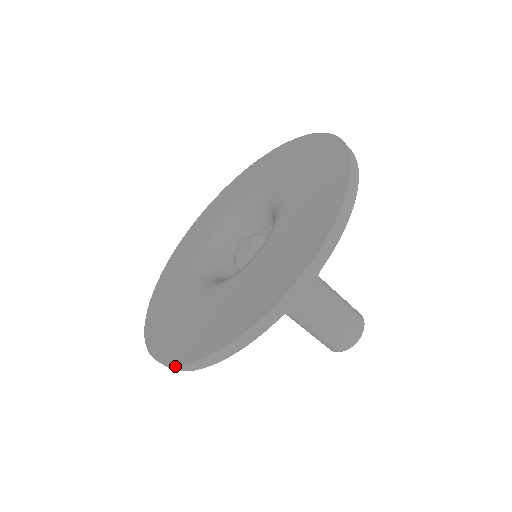
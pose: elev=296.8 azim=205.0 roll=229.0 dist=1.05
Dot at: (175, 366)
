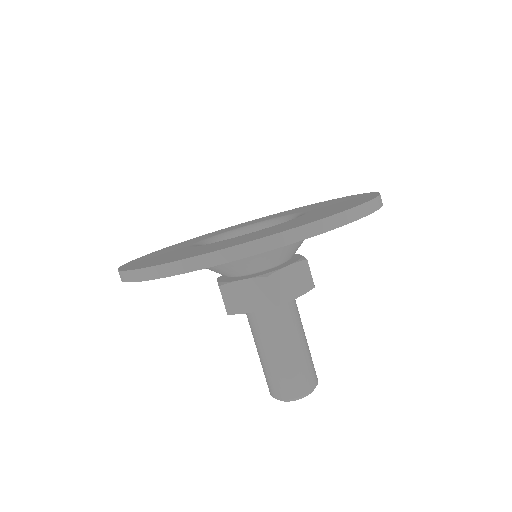
Dot at: (288, 232)
